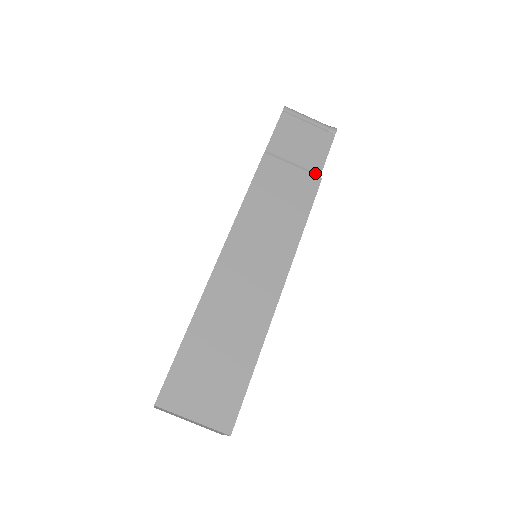
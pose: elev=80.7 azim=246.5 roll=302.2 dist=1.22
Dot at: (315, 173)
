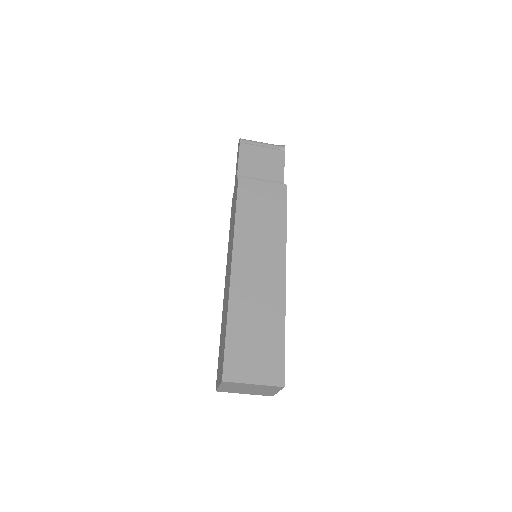
Dot at: occluded
